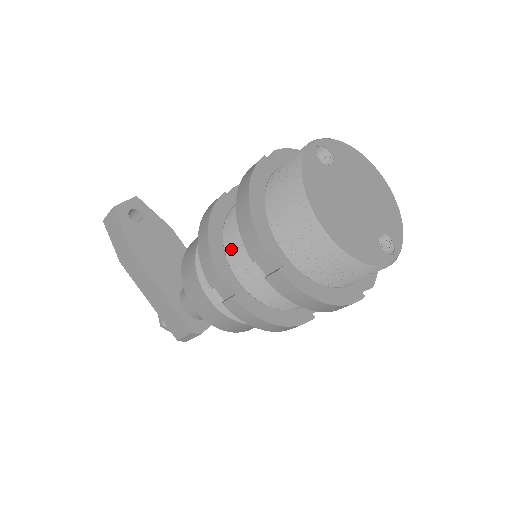
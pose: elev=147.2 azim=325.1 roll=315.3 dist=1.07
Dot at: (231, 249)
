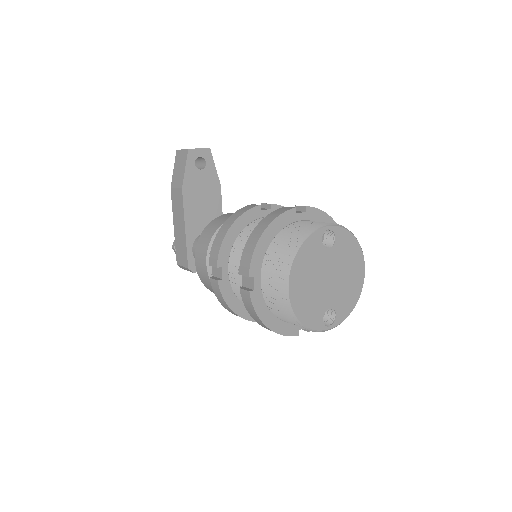
Dot at: (236, 250)
